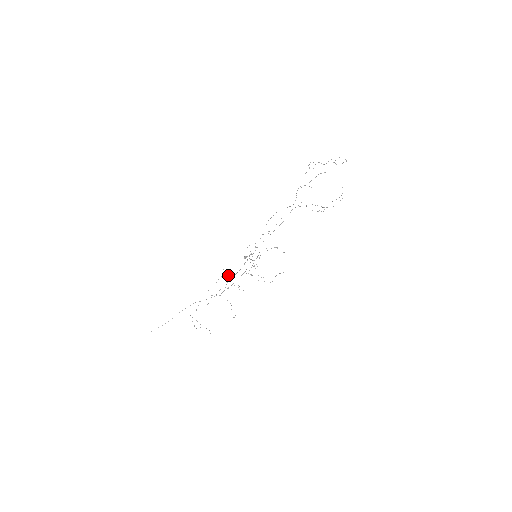
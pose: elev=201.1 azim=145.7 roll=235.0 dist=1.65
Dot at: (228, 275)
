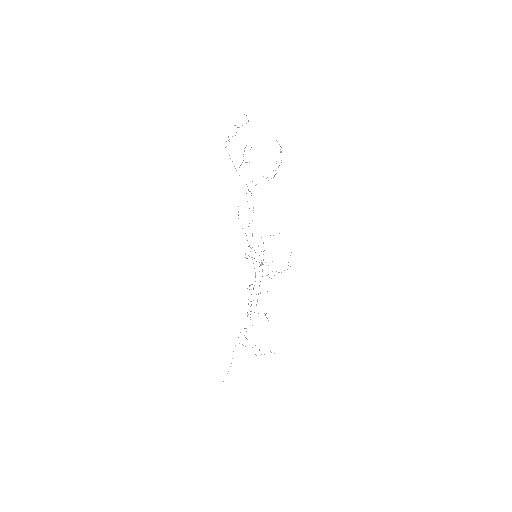
Dot at: (249, 289)
